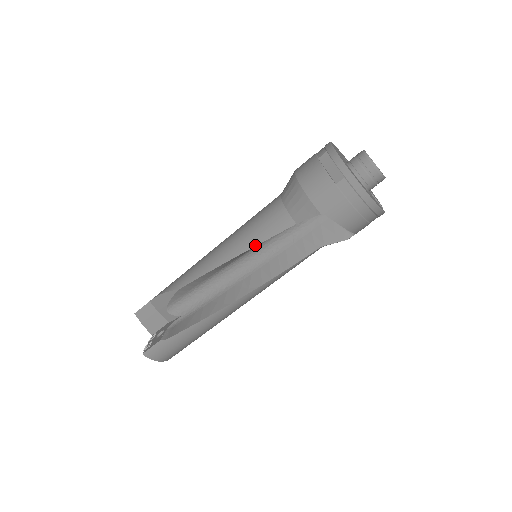
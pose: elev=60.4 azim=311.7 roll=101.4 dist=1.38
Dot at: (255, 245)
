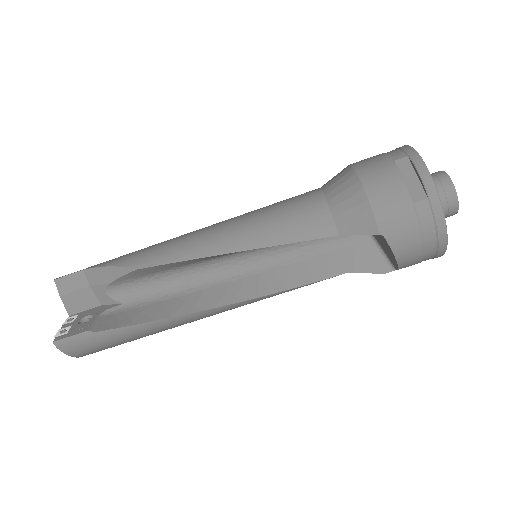
Dot at: (272, 245)
